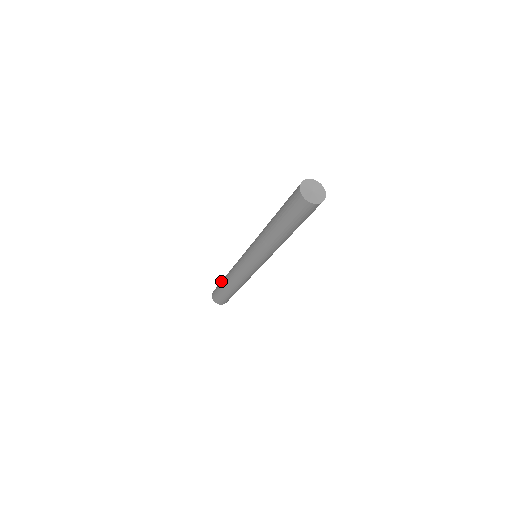
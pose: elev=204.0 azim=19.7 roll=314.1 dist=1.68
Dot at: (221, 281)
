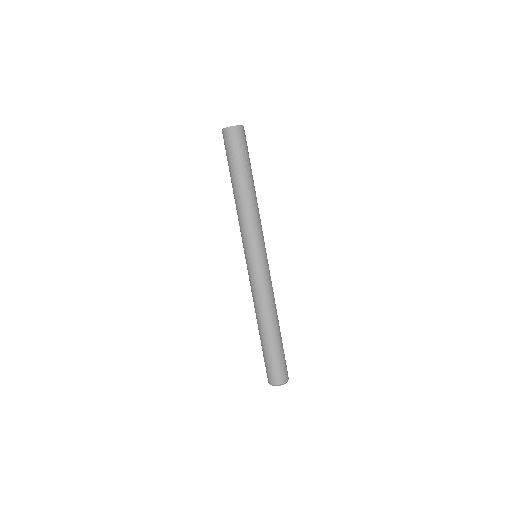
Dot at: occluded
